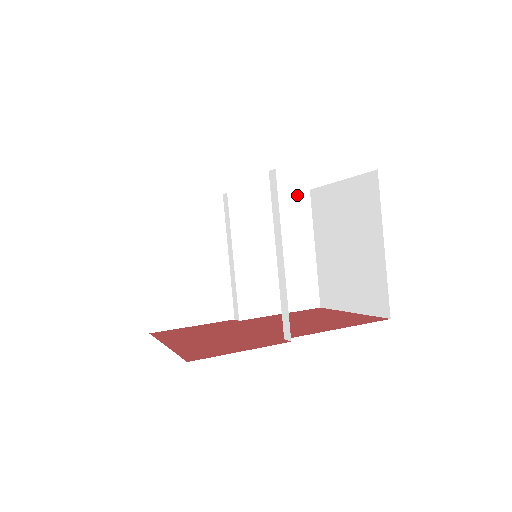
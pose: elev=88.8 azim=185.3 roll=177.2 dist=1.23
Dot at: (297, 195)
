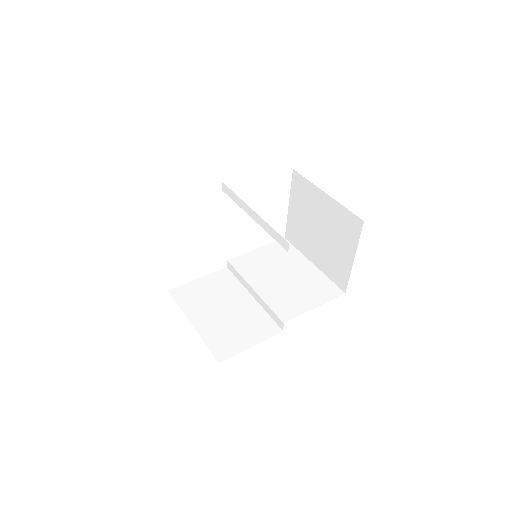
Dot at: (278, 244)
